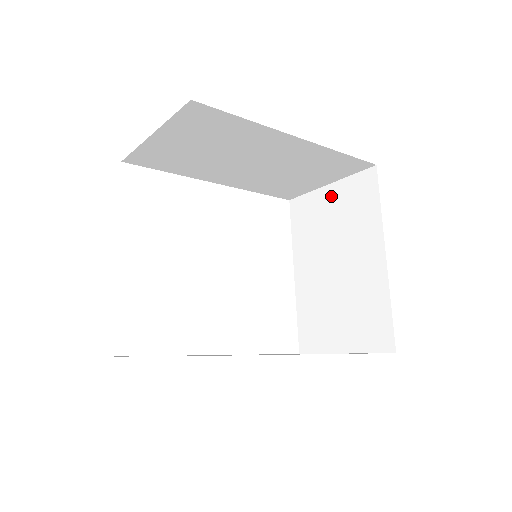
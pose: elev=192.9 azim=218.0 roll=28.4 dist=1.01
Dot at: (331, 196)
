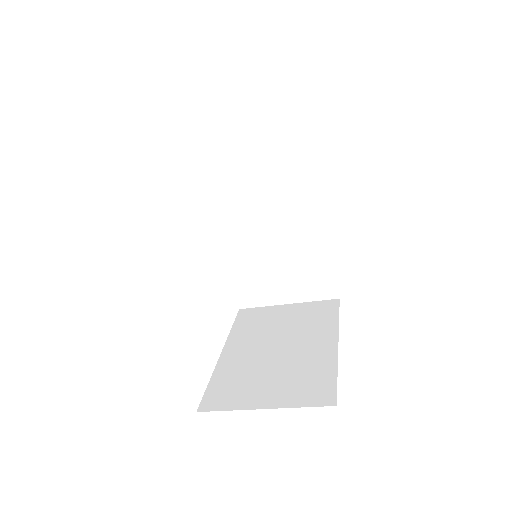
Dot at: (289, 309)
